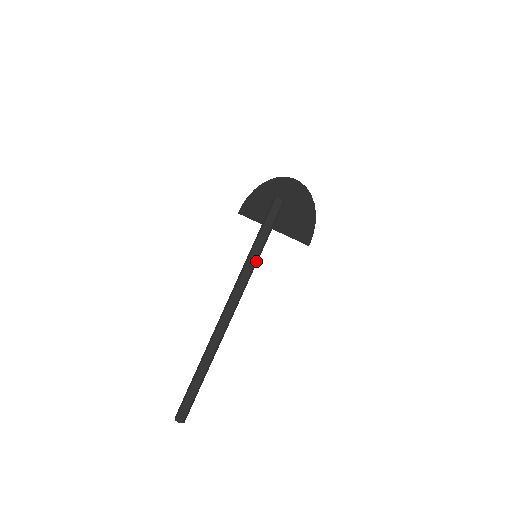
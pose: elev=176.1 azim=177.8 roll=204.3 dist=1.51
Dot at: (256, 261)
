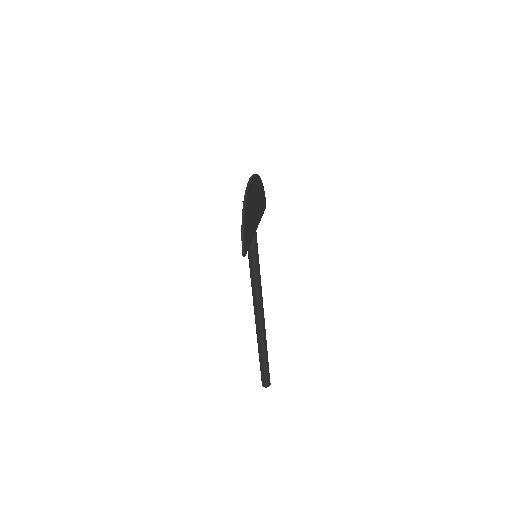
Dot at: (254, 262)
